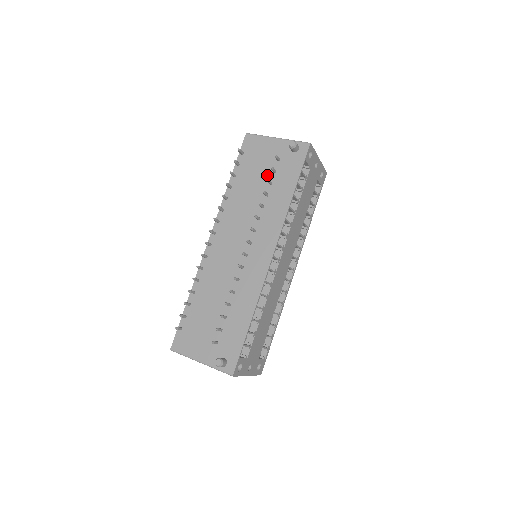
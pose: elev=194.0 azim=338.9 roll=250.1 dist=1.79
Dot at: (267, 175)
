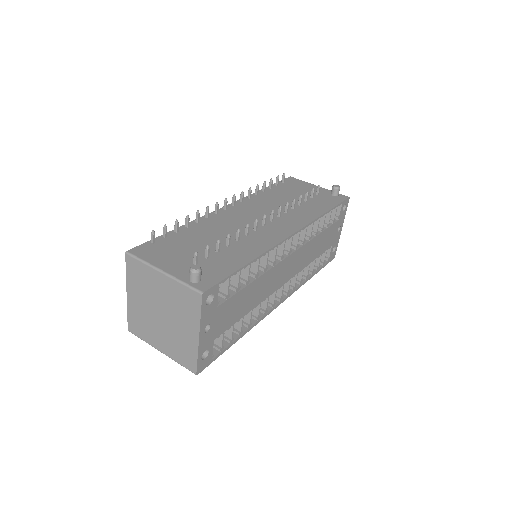
Dot at: (303, 197)
